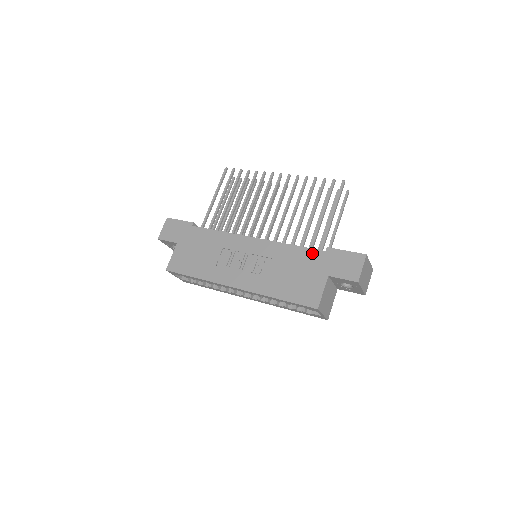
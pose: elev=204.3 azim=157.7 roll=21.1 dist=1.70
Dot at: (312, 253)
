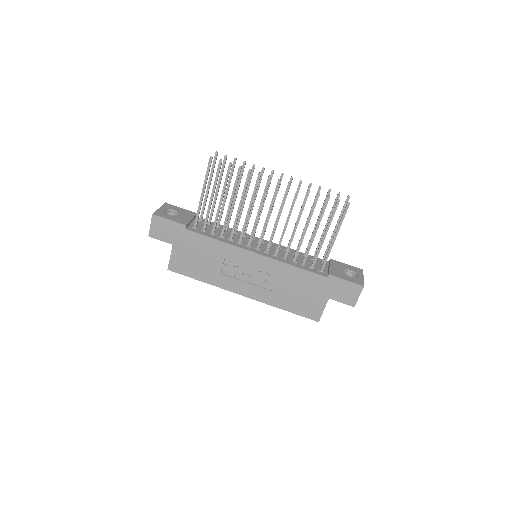
Dot at: (315, 278)
